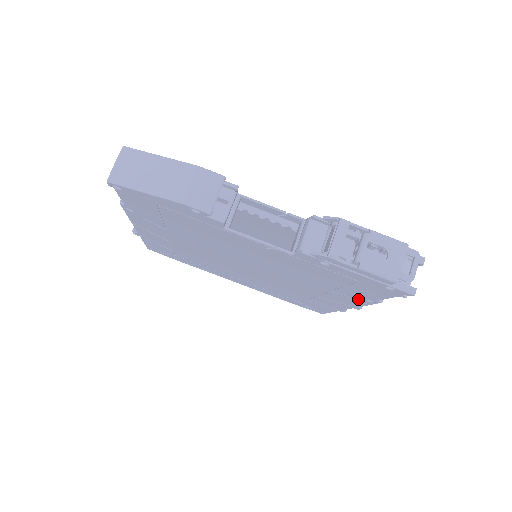
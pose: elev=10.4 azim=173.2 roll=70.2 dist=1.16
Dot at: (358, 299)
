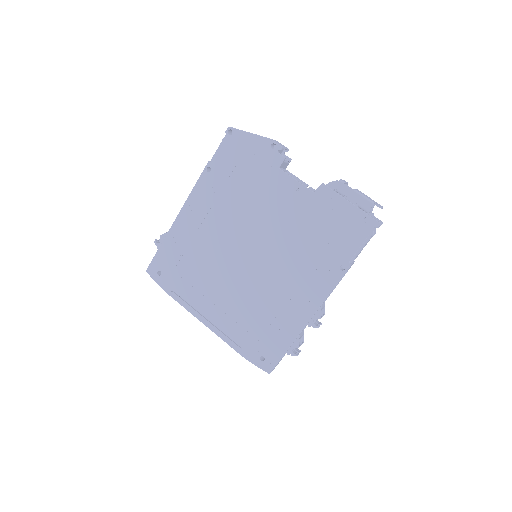
Dot at: (332, 272)
